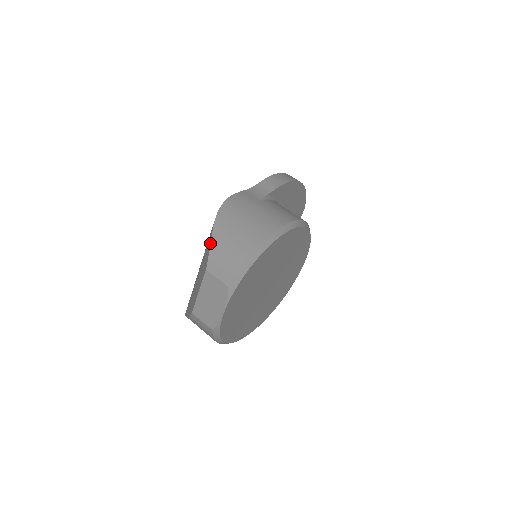
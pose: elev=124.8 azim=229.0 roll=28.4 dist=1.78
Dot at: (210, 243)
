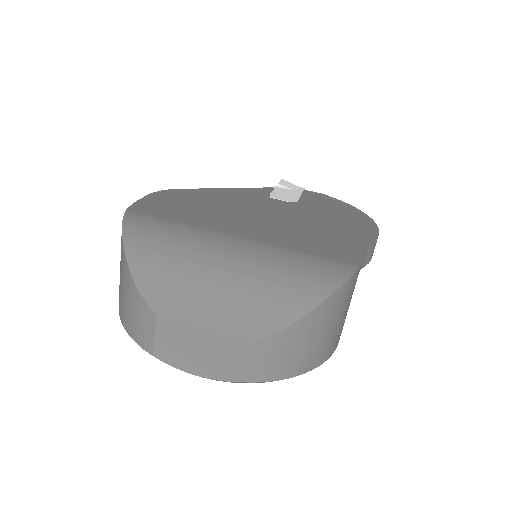
Dot at: (293, 322)
